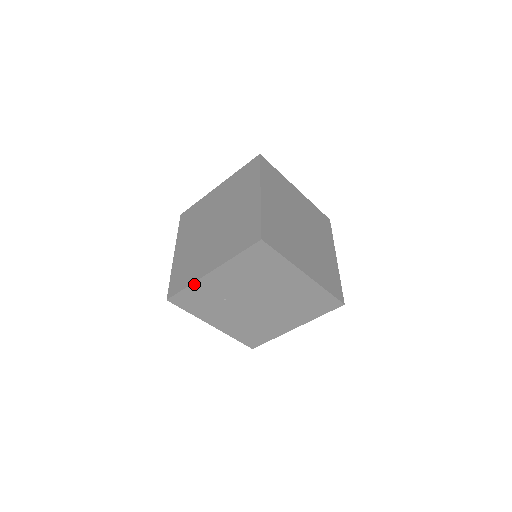
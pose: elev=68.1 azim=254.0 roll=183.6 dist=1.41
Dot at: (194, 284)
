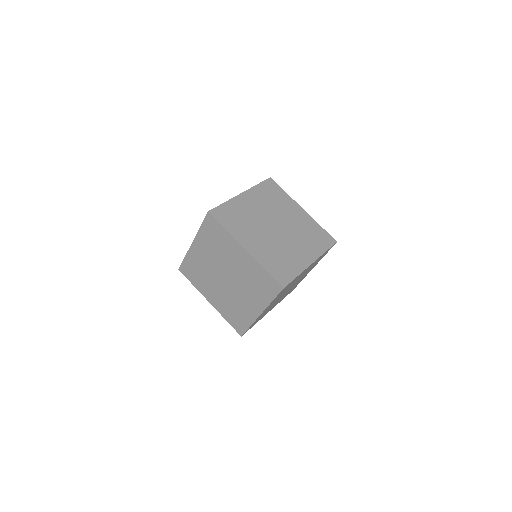
Dot at: (198, 289)
